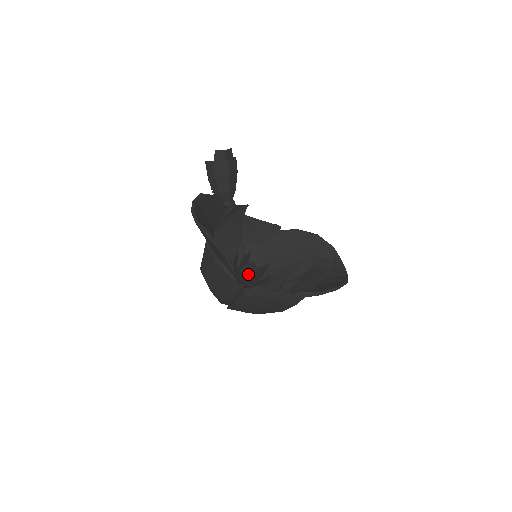
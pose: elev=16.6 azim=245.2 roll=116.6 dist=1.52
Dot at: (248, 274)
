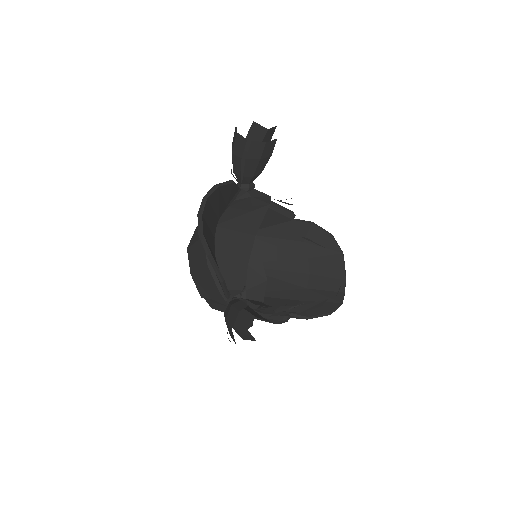
Dot at: (241, 333)
